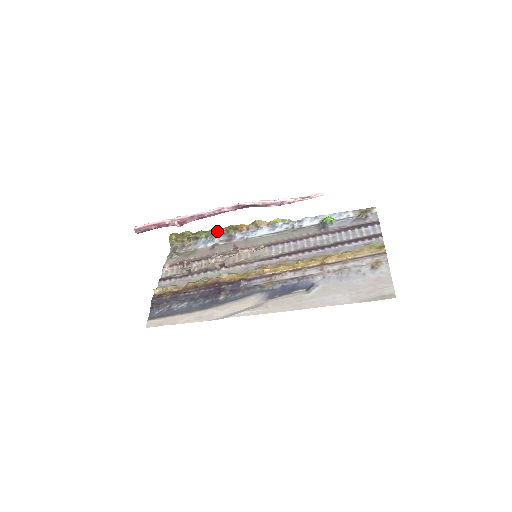
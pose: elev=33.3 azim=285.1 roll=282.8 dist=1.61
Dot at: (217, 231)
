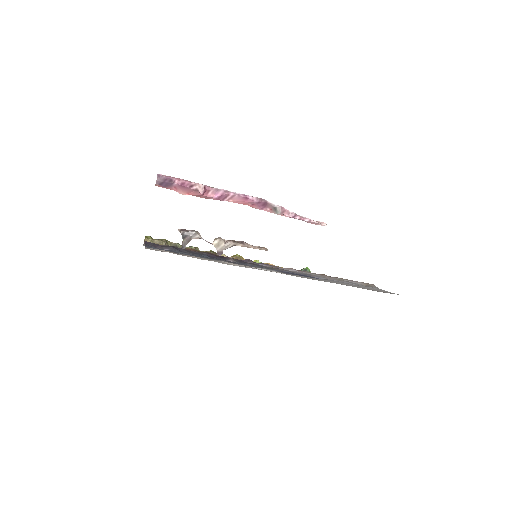
Dot at: (197, 249)
